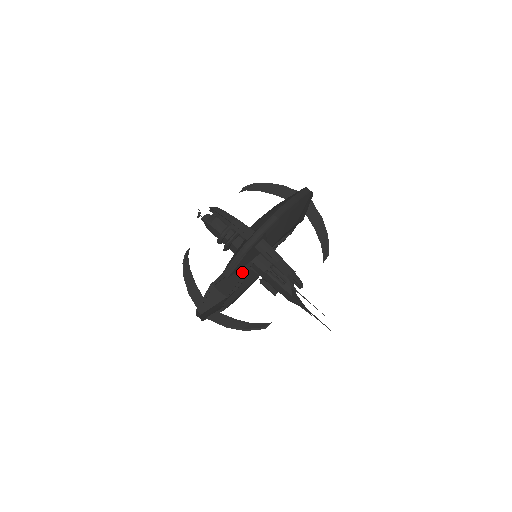
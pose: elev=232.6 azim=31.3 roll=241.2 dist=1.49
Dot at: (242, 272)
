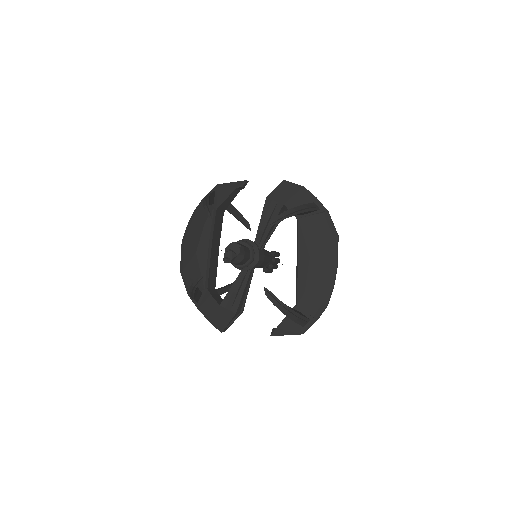
Dot at: (249, 281)
